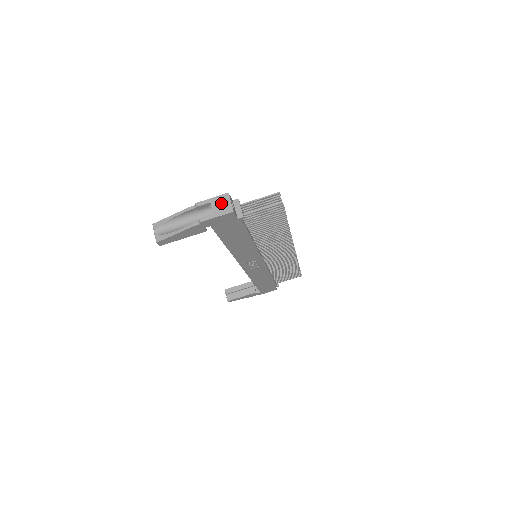
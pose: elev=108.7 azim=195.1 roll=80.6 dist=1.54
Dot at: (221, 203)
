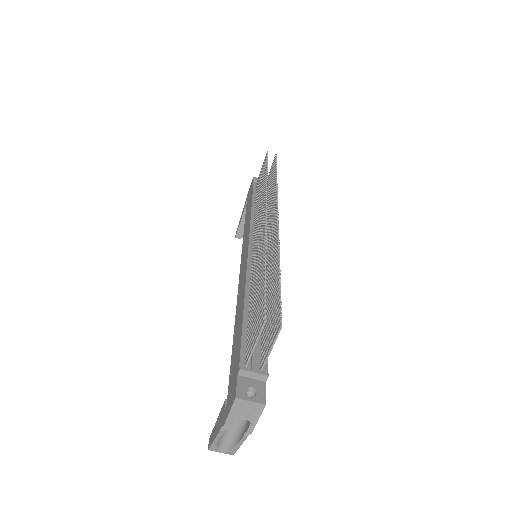
Dot at: (244, 410)
